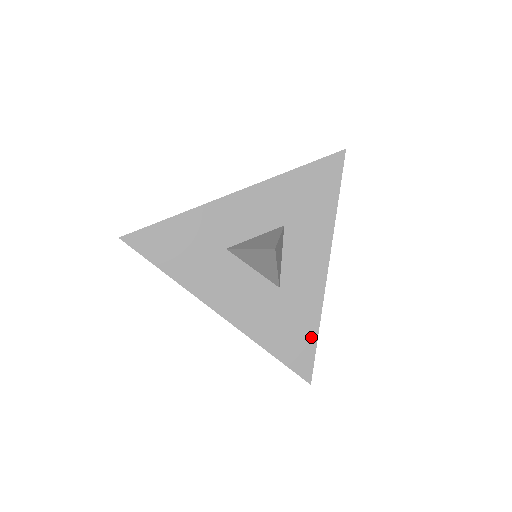
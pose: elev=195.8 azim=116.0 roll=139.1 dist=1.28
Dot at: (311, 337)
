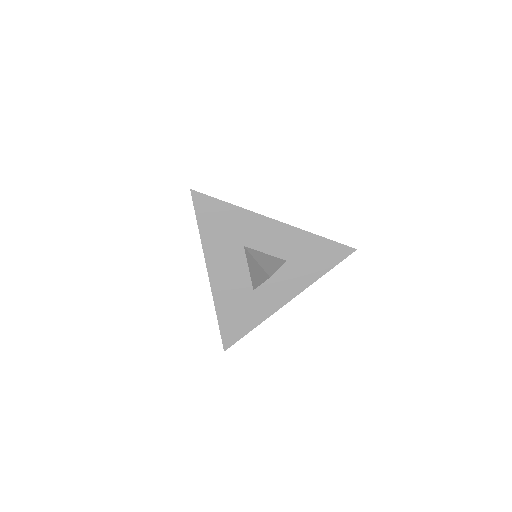
Dot at: (247, 329)
